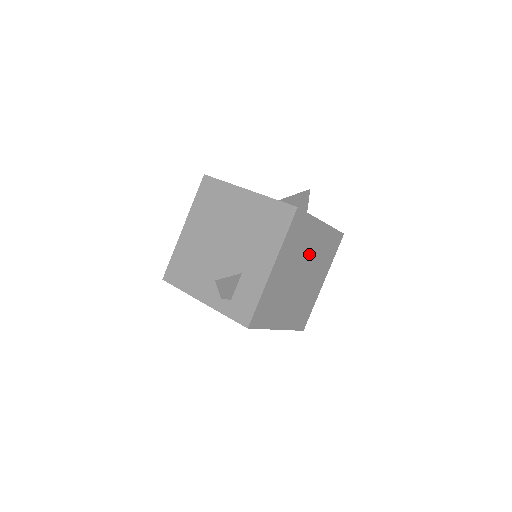
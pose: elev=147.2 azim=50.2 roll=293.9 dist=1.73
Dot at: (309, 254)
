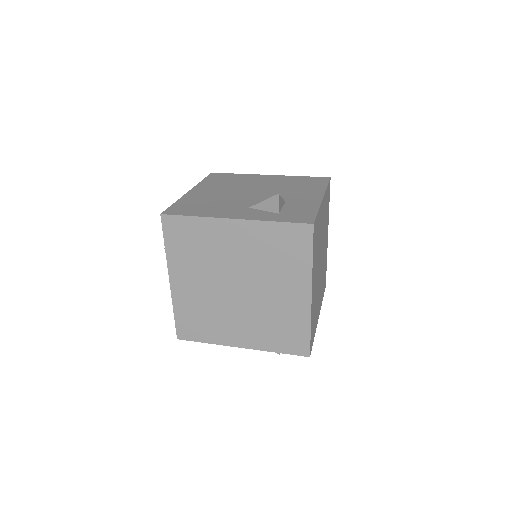
Dot at: (324, 249)
